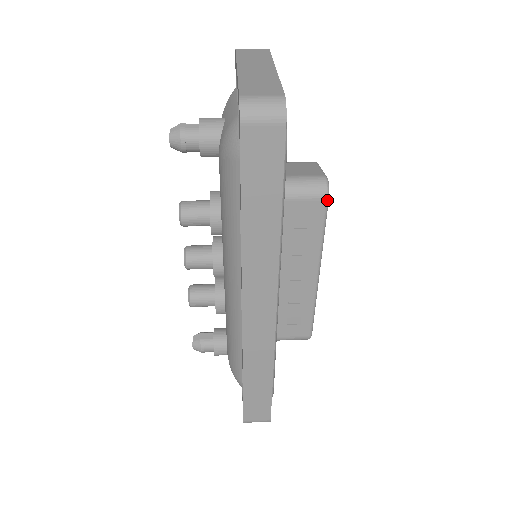
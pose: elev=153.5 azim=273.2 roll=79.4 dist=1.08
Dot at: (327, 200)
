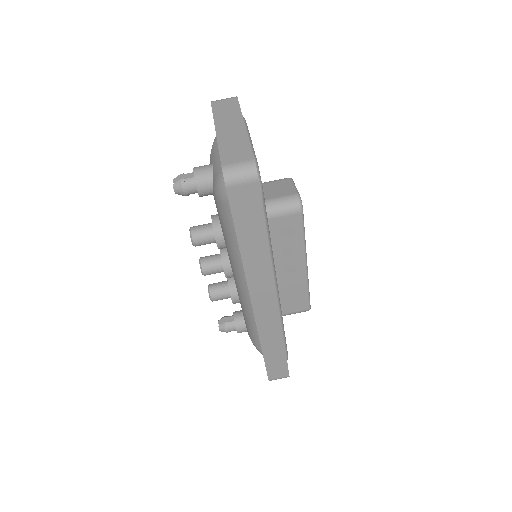
Dot at: (302, 213)
